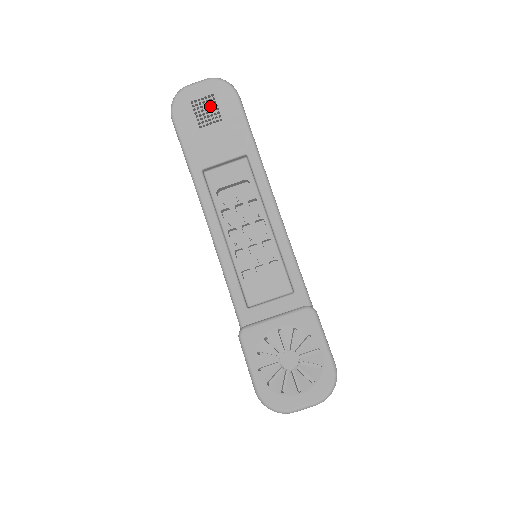
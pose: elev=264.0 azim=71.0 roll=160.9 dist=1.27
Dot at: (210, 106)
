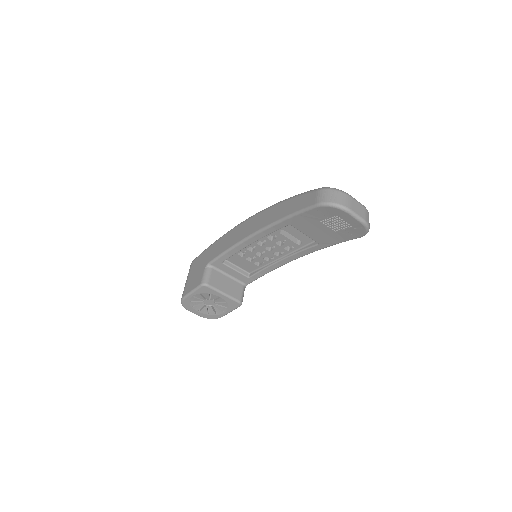
Dot at: (342, 225)
